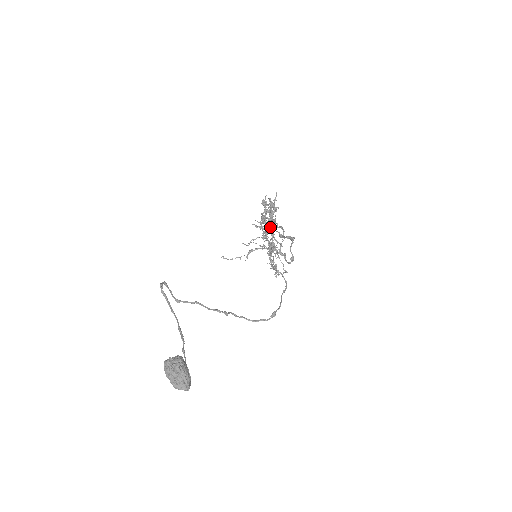
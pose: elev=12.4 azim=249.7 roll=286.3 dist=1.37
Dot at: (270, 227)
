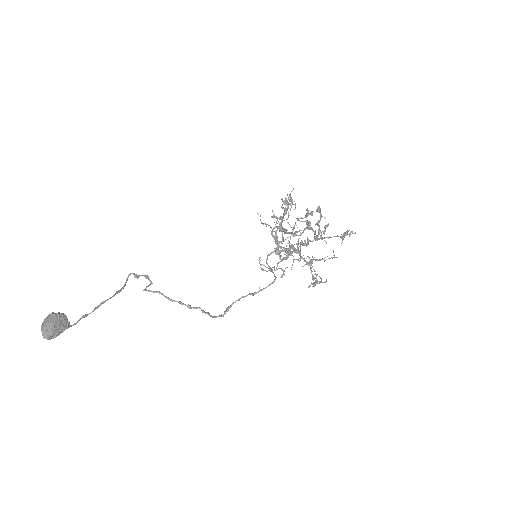
Dot at: (294, 228)
